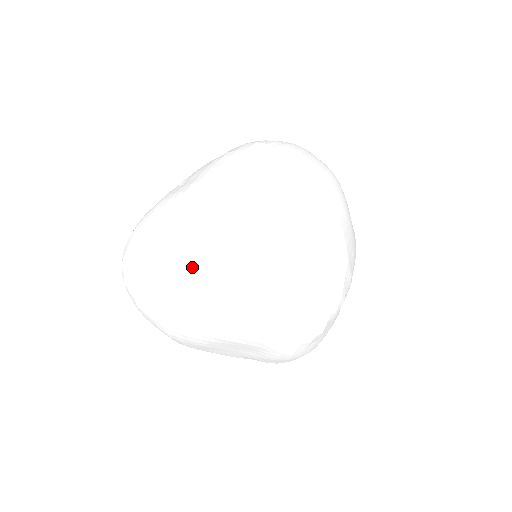
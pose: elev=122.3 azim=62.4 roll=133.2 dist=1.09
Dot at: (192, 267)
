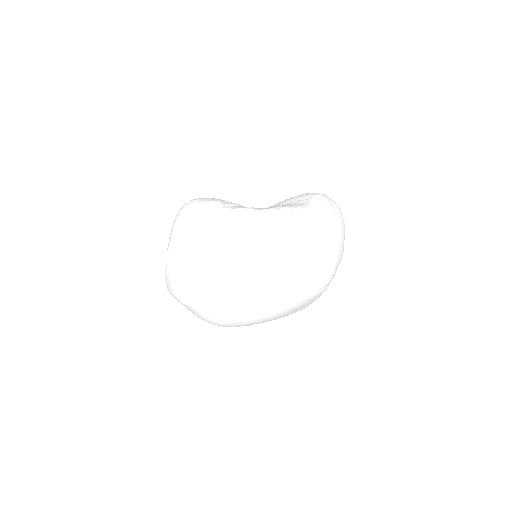
Dot at: (166, 274)
